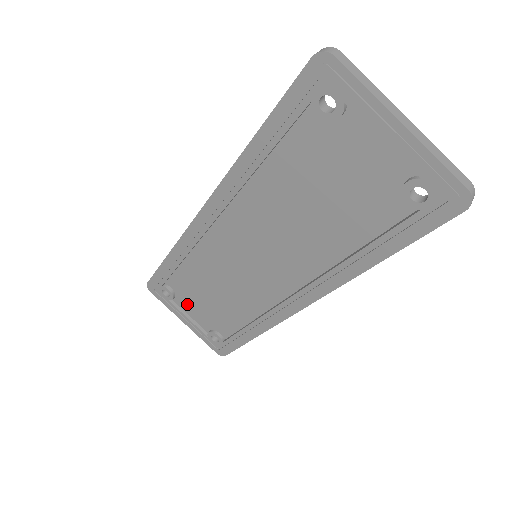
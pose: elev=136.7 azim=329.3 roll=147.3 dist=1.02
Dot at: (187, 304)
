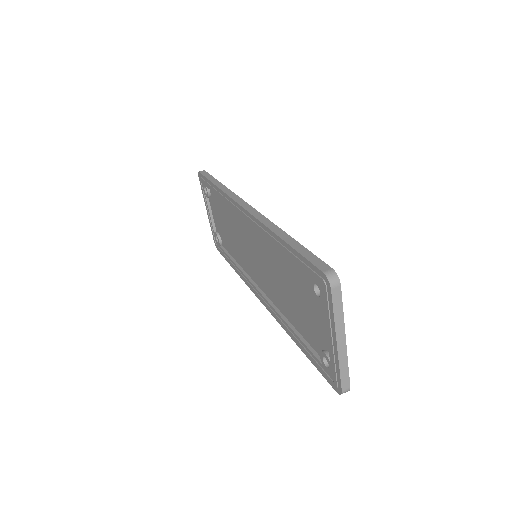
Dot at: (214, 208)
